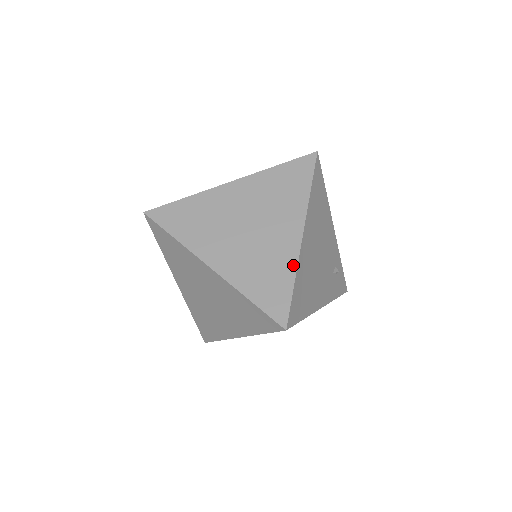
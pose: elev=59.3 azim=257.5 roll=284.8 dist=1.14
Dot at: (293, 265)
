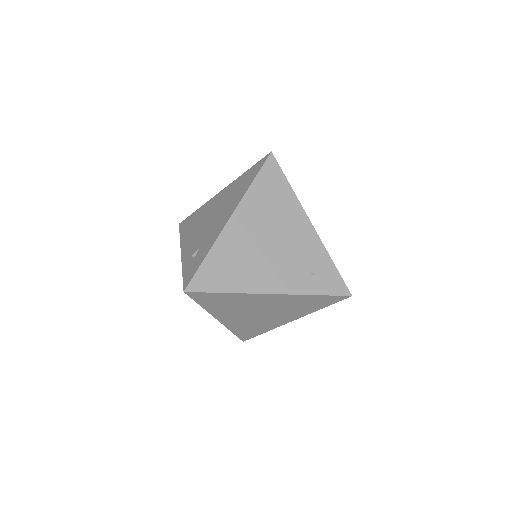
Dot at: (272, 329)
